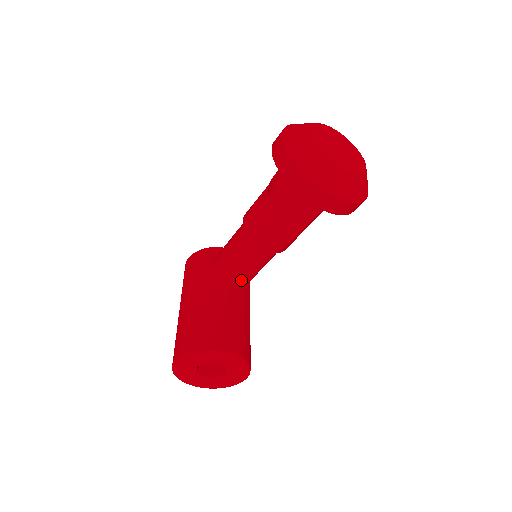
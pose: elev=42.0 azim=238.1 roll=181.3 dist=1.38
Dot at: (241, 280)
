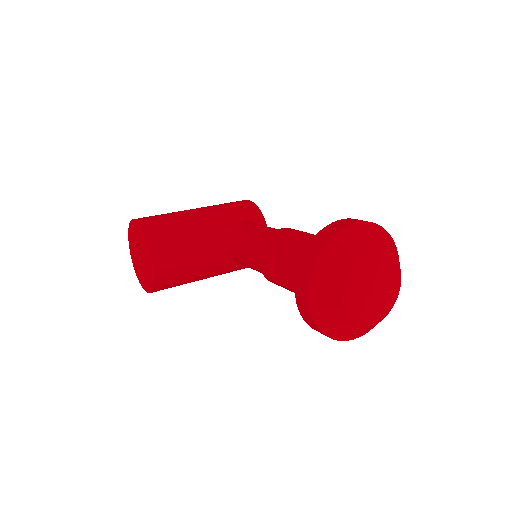
Dot at: (235, 253)
